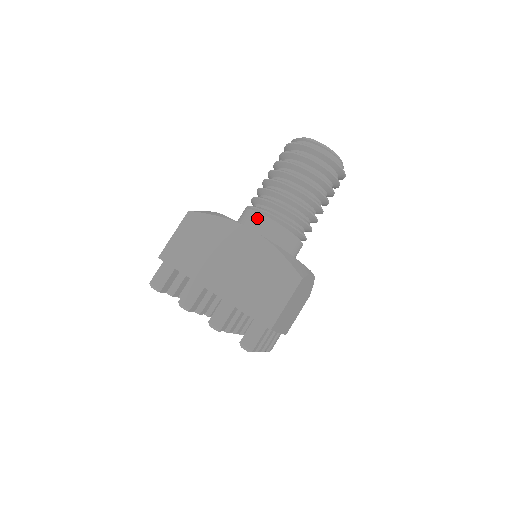
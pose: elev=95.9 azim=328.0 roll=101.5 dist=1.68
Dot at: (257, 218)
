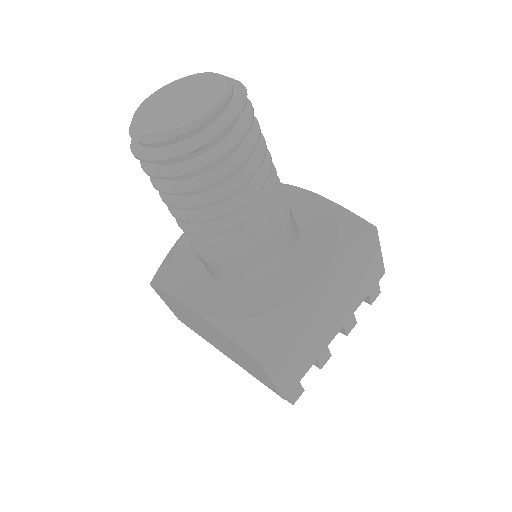
Dot at: occluded
